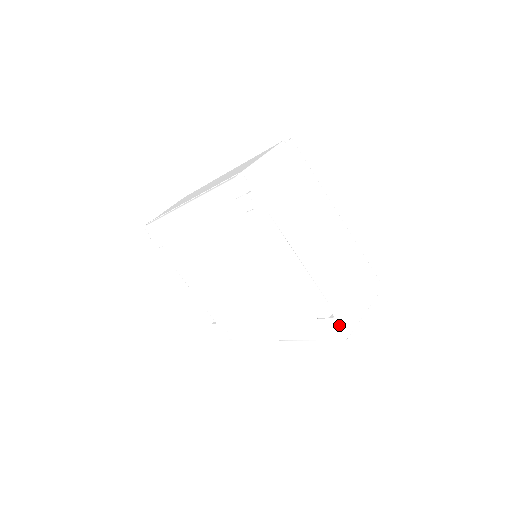
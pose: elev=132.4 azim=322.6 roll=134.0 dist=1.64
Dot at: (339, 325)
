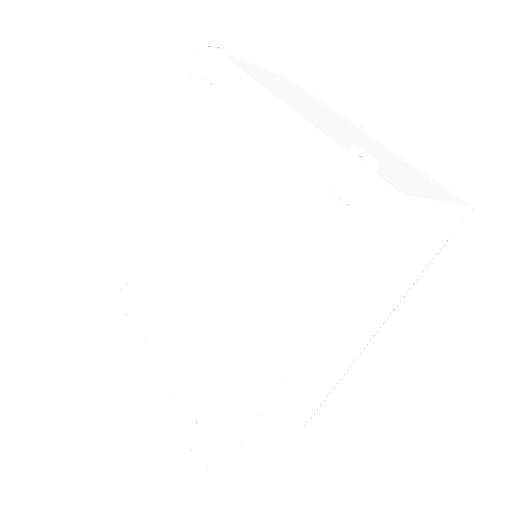
Dot at: (368, 155)
